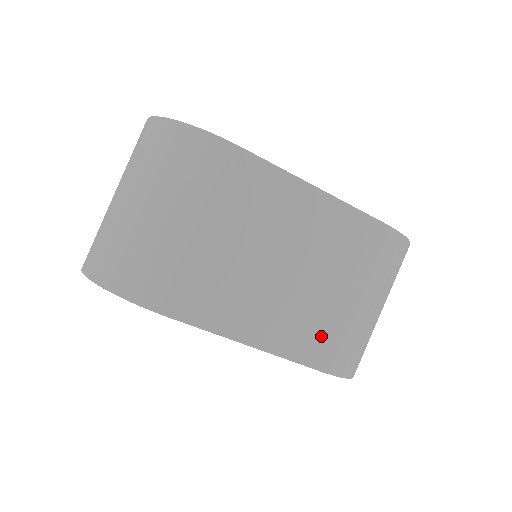
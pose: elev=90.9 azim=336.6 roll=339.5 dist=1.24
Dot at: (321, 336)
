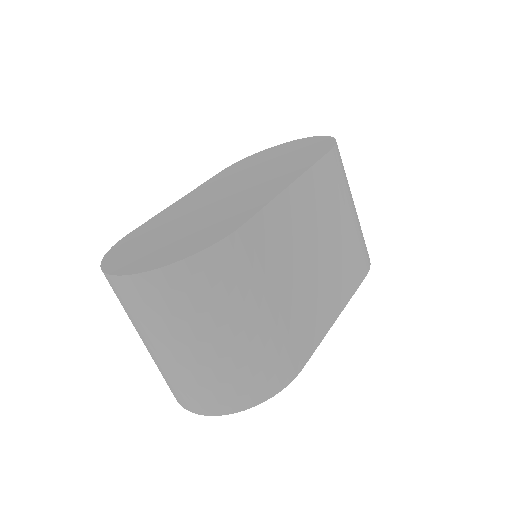
Dot at: (354, 260)
